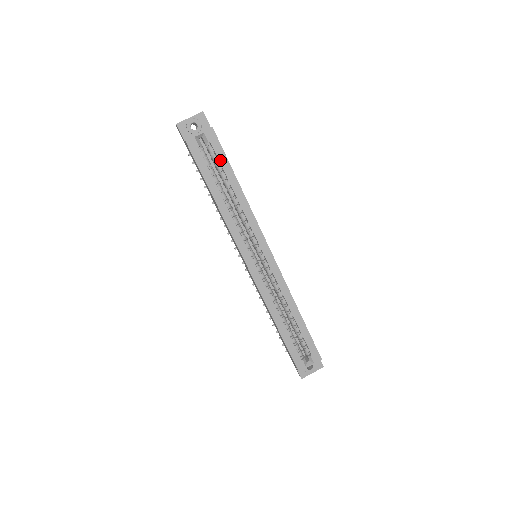
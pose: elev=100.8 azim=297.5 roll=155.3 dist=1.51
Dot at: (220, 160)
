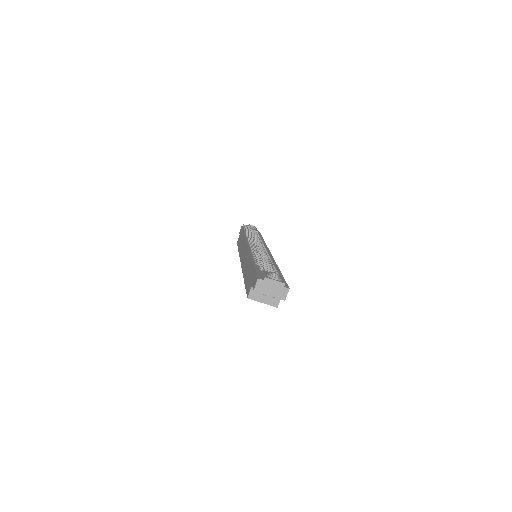
Dot at: occluded
